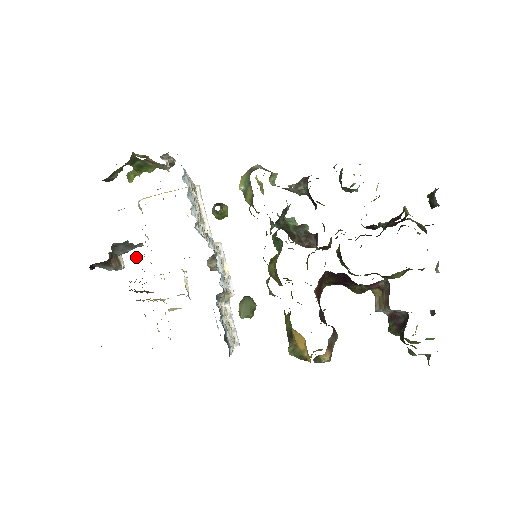
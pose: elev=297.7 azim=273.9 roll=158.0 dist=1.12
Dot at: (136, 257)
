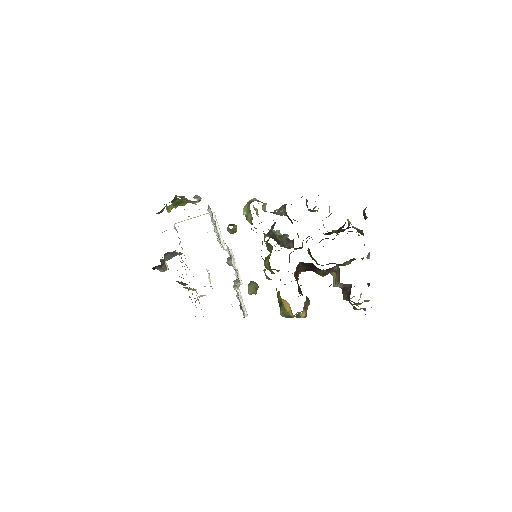
Dot at: (180, 261)
